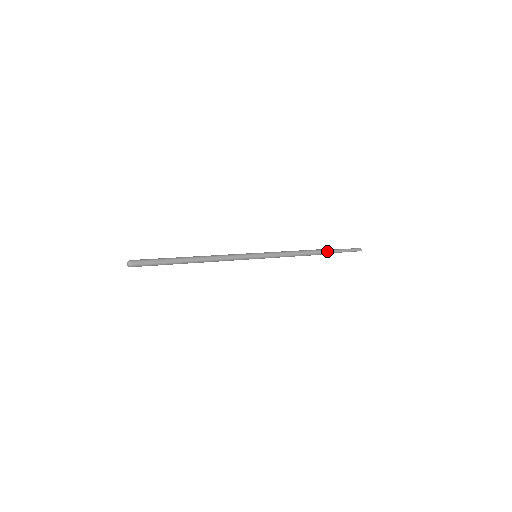
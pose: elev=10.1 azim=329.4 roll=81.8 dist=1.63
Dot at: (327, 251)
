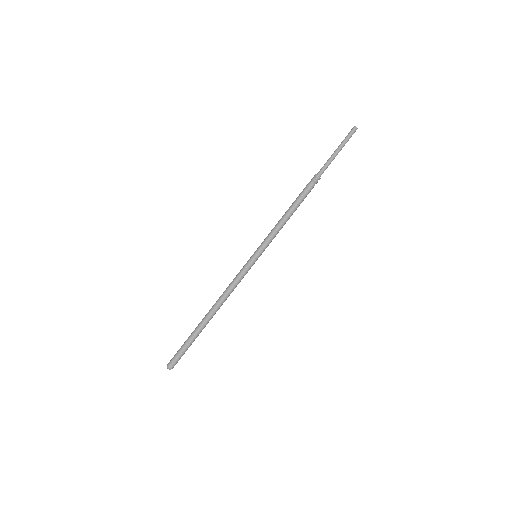
Dot at: (320, 175)
